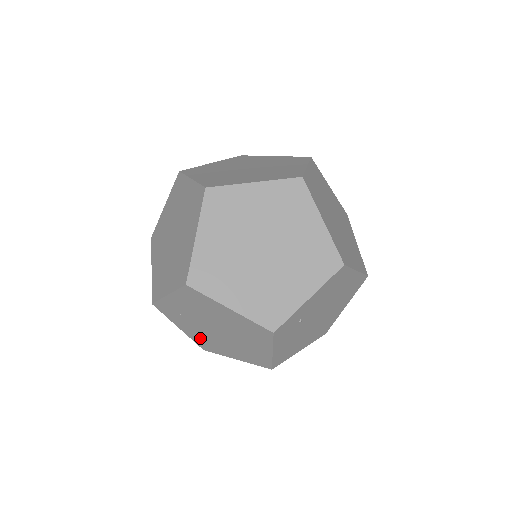
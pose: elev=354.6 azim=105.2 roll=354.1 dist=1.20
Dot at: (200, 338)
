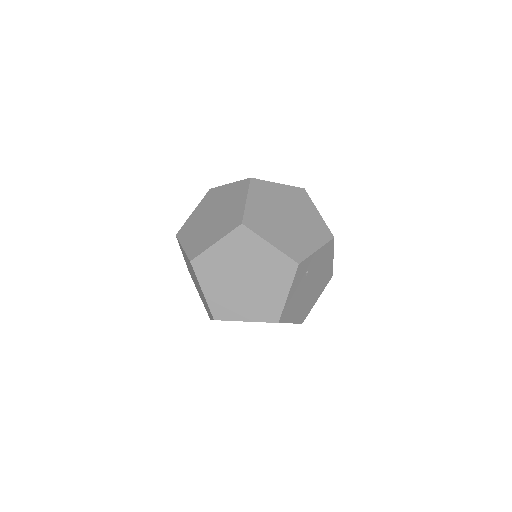
Dot at: (219, 300)
